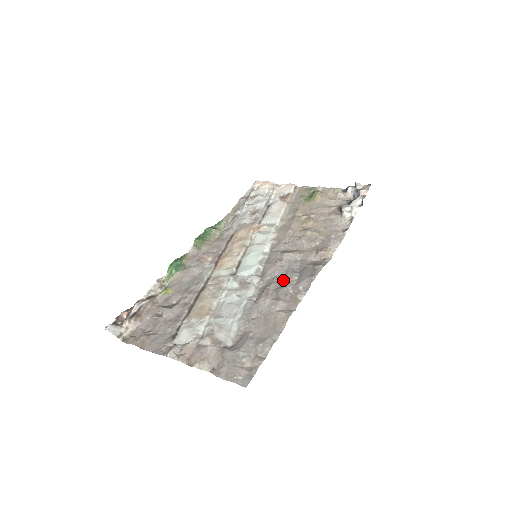
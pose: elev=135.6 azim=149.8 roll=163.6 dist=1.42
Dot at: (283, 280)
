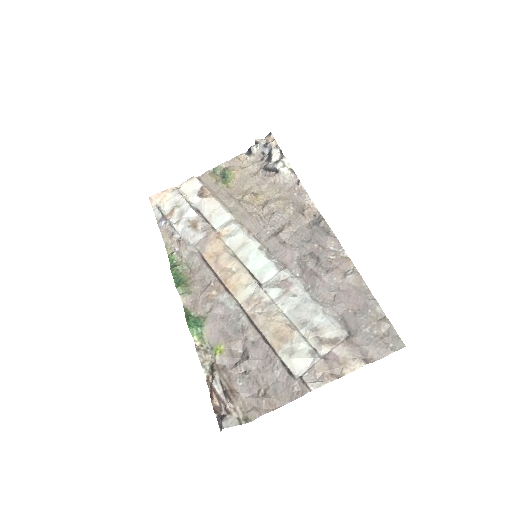
Dot at: (309, 255)
